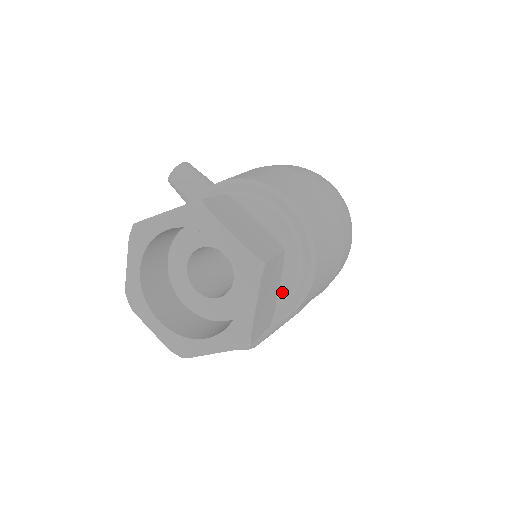
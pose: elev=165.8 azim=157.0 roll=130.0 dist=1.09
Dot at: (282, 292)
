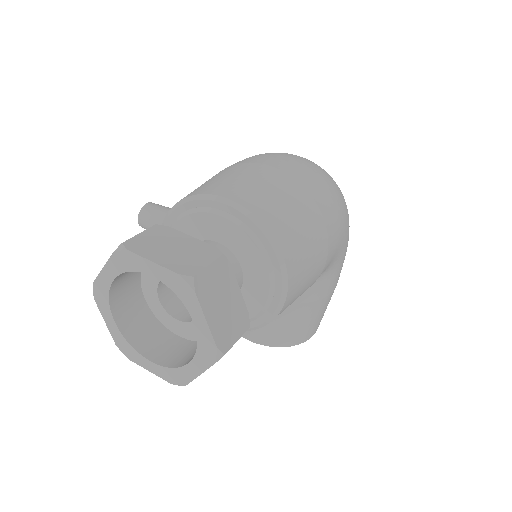
Dot at: (263, 287)
